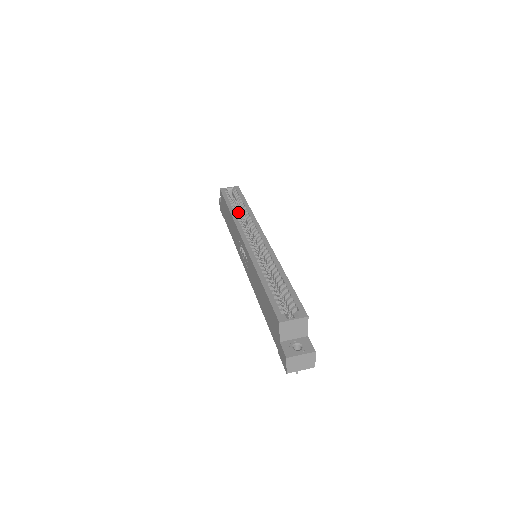
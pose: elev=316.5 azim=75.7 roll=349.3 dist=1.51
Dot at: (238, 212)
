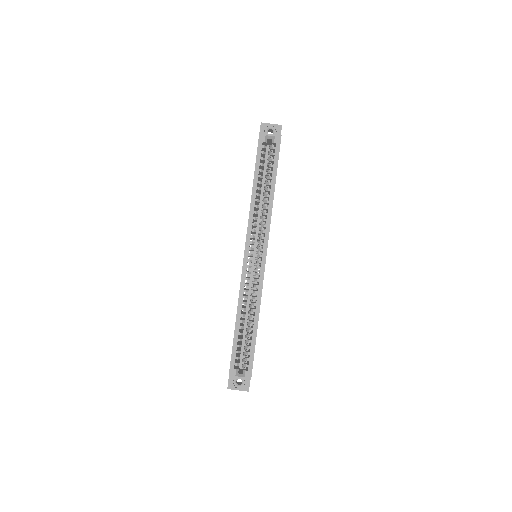
Dot at: occluded
